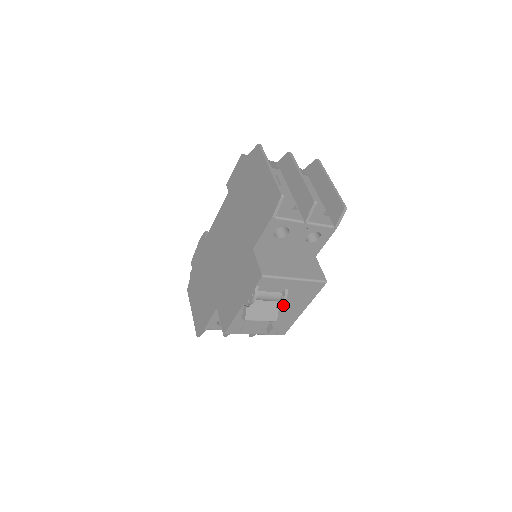
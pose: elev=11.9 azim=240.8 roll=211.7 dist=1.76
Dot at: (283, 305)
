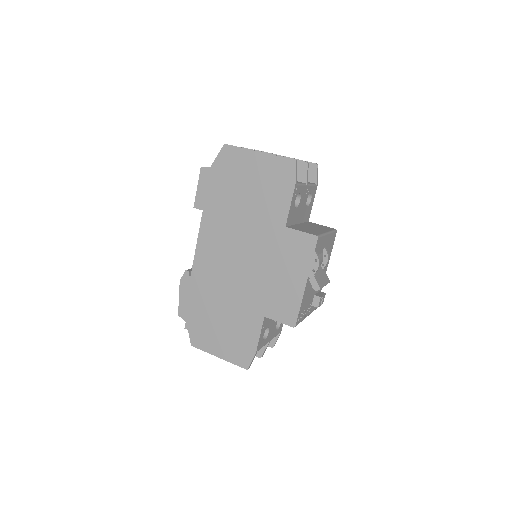
Dot at: occluded
